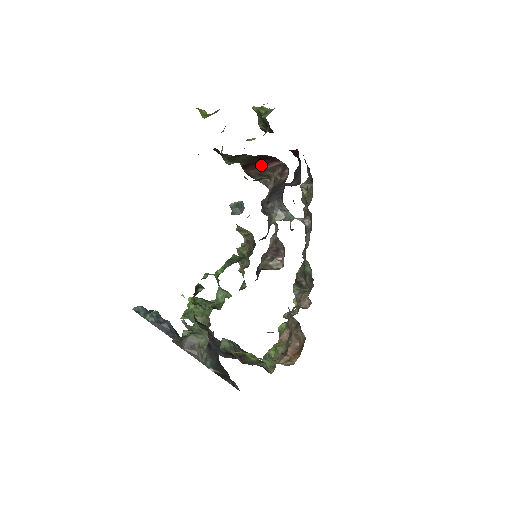
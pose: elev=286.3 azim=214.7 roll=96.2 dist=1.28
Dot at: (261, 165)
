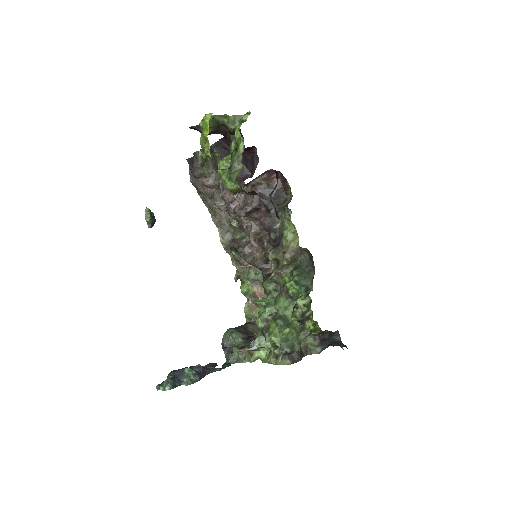
Dot at: occluded
